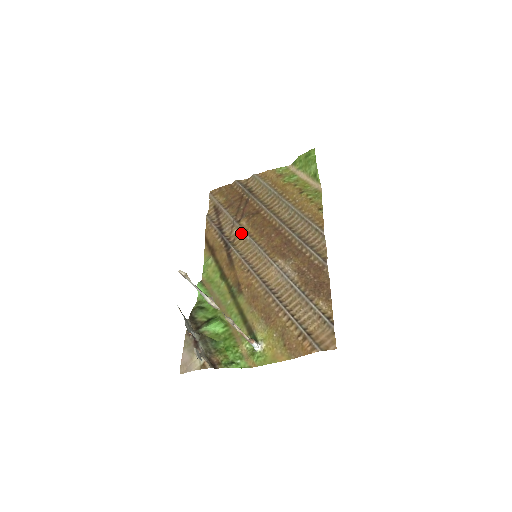
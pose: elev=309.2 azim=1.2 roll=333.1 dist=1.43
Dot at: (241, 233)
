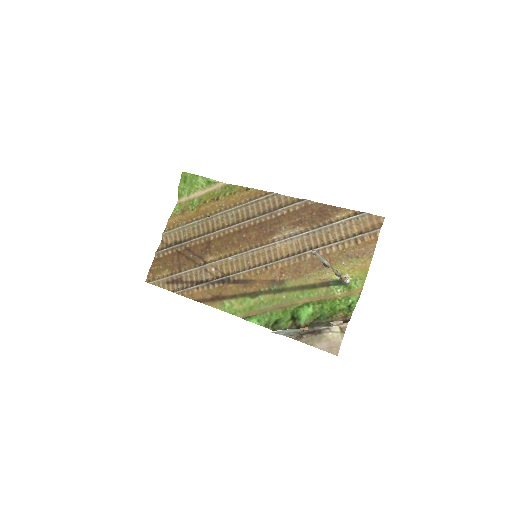
Dot at: (220, 264)
